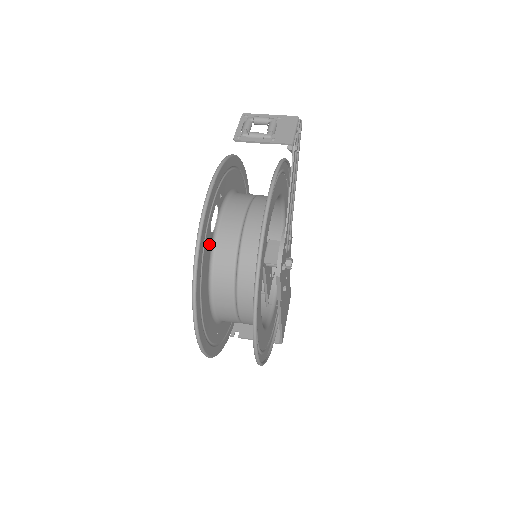
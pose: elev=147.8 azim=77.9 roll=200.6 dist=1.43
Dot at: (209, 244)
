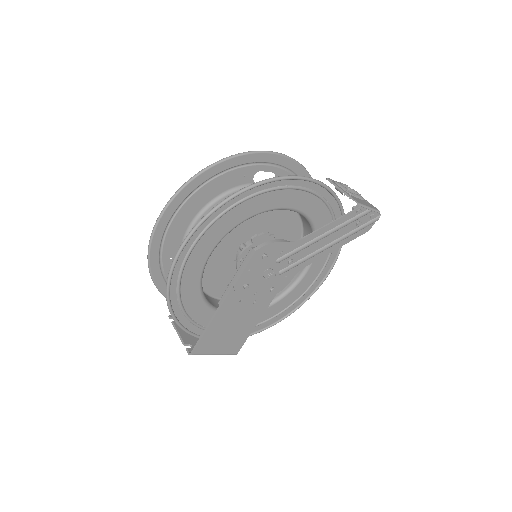
Dot at: (244, 179)
